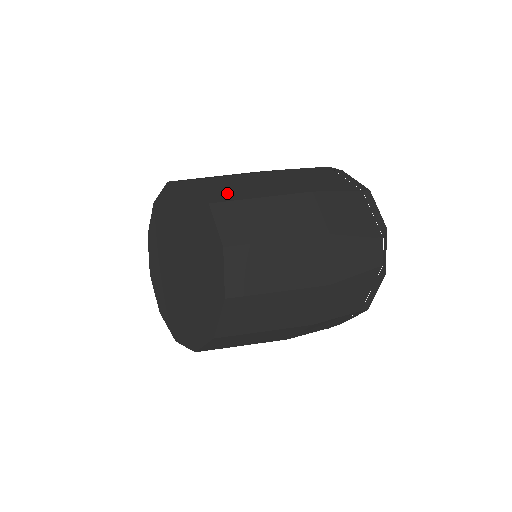
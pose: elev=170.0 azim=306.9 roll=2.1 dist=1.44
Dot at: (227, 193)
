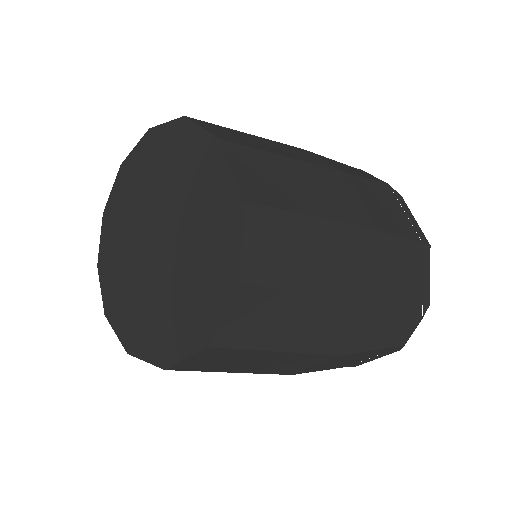
Dot at: occluded
